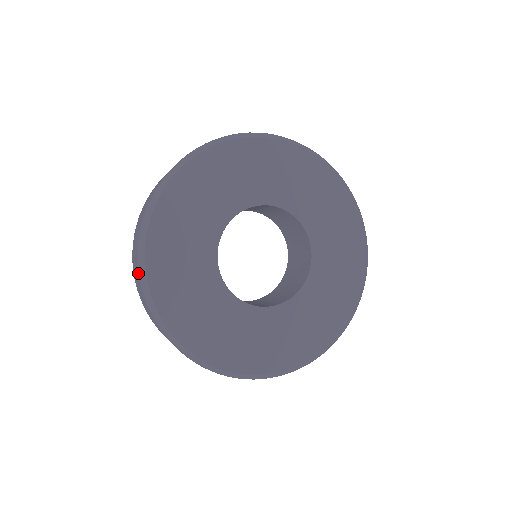
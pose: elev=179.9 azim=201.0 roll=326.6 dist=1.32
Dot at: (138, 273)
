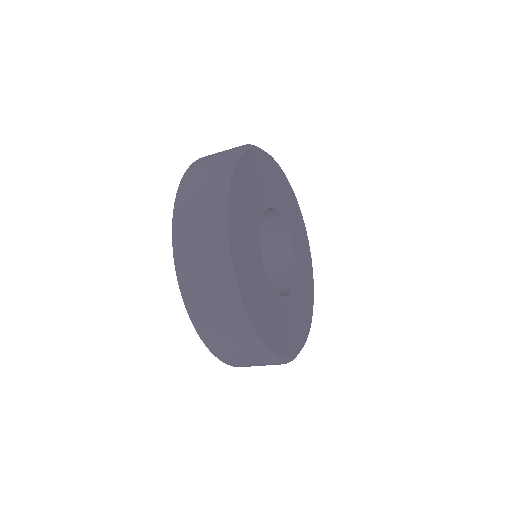
Dot at: (221, 170)
